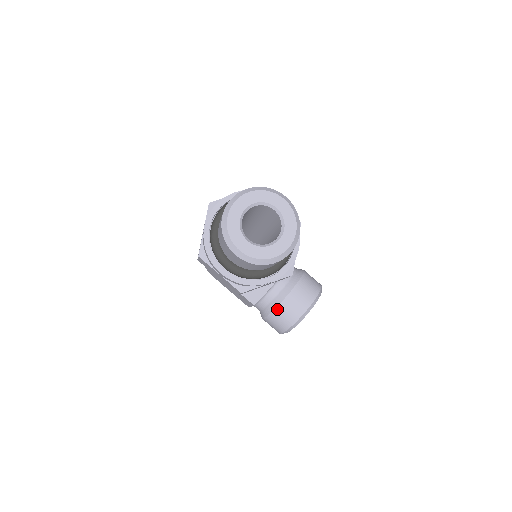
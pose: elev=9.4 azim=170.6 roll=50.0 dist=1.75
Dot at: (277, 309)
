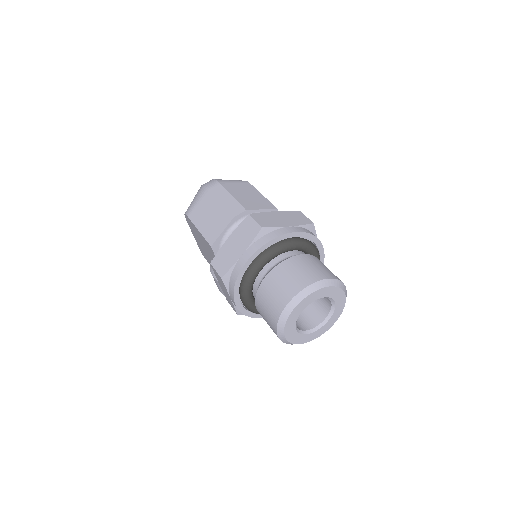
Dot at: occluded
